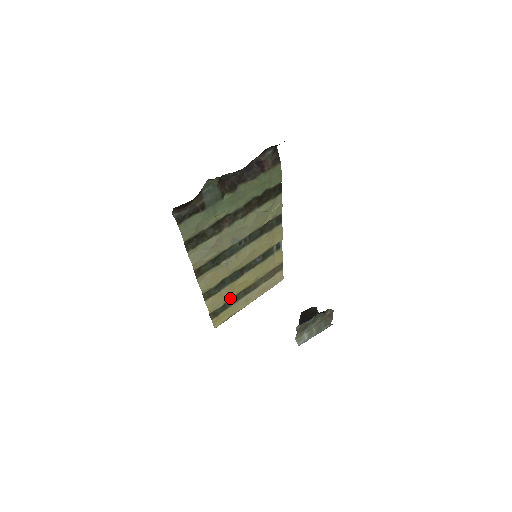
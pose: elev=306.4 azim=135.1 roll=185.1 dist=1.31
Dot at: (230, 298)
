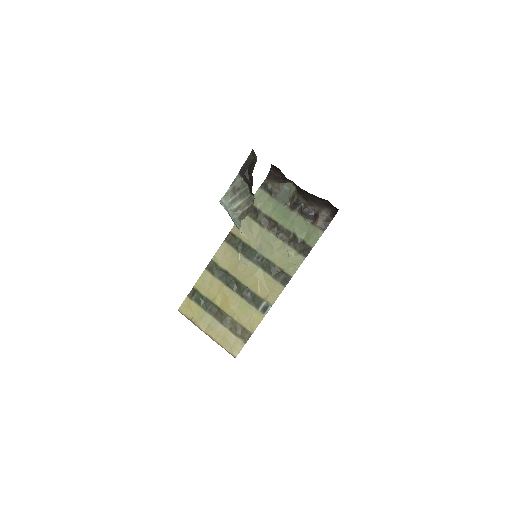
Dot at: (210, 299)
